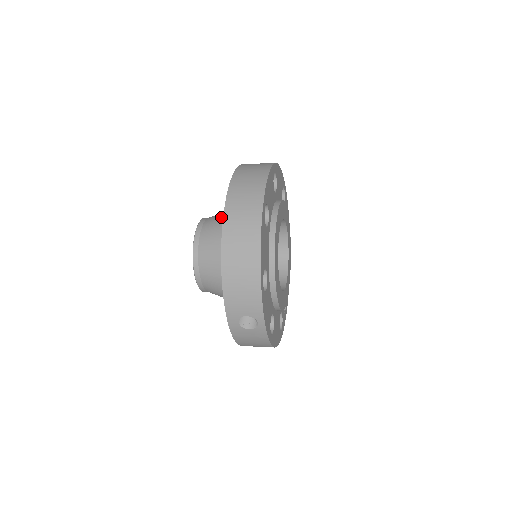
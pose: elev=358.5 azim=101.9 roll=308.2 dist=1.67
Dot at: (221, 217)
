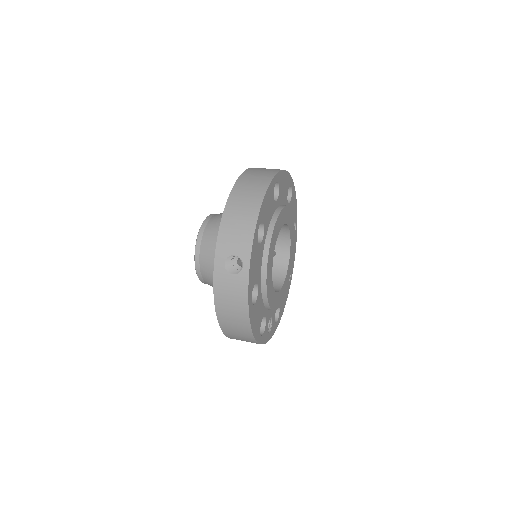
Dot at: occluded
